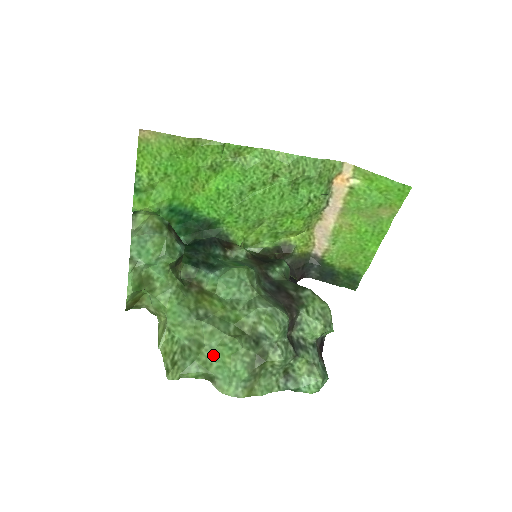
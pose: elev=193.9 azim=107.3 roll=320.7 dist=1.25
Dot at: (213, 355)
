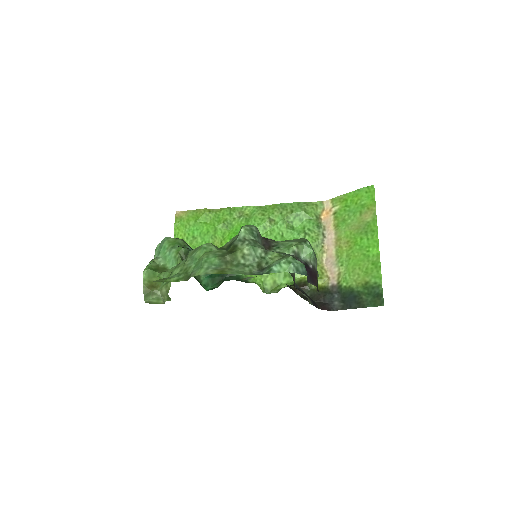
Dot at: (192, 261)
